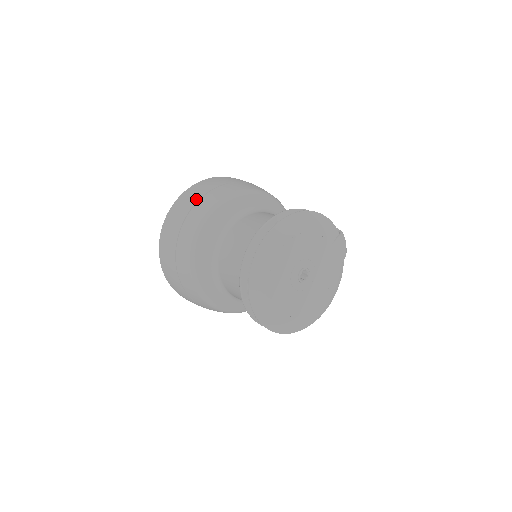
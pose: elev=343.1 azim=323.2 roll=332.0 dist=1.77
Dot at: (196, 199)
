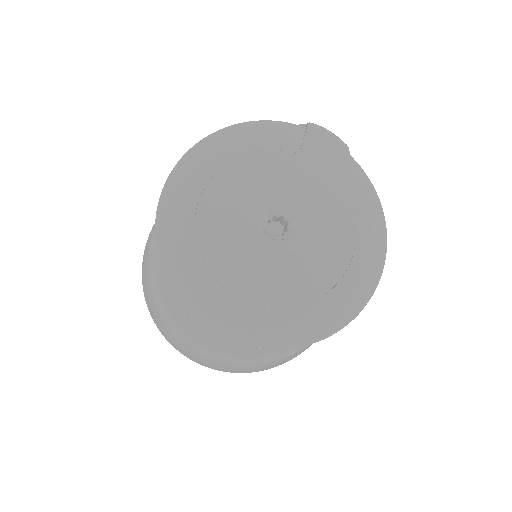
Dot at: (146, 243)
